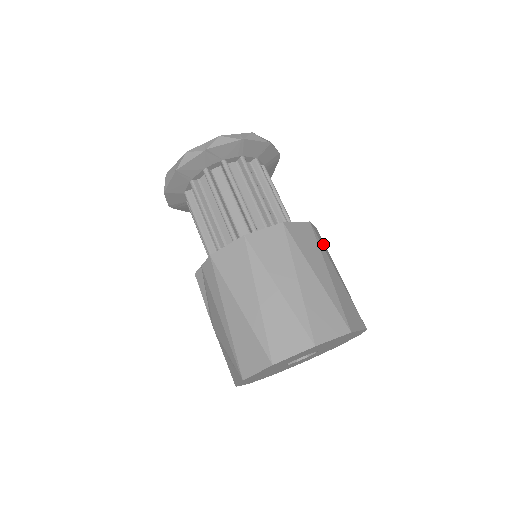
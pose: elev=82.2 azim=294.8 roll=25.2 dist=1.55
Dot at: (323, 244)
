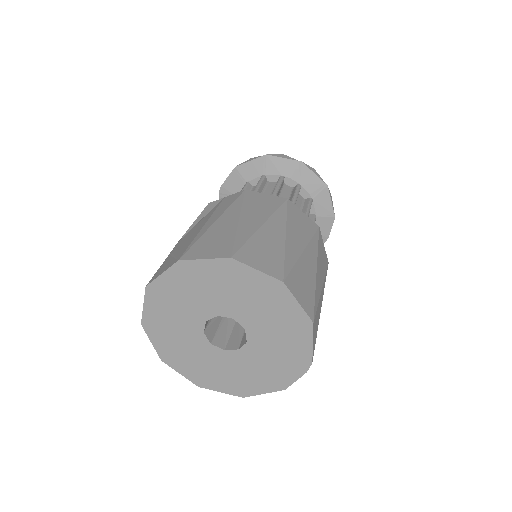
Dot at: occluded
